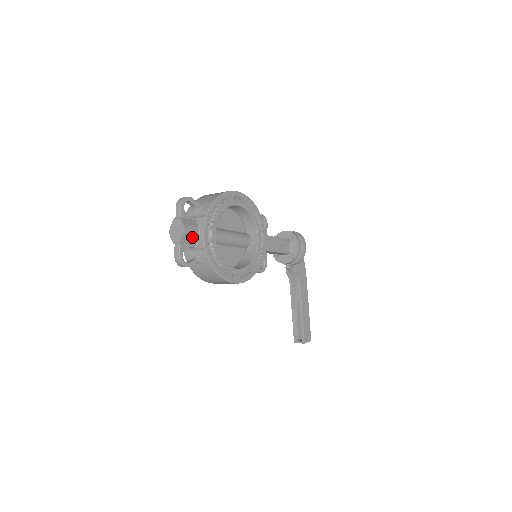
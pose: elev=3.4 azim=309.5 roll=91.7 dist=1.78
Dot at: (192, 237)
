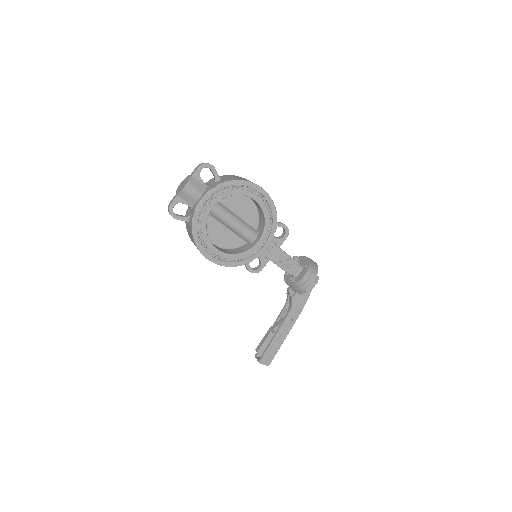
Dot at: (191, 197)
